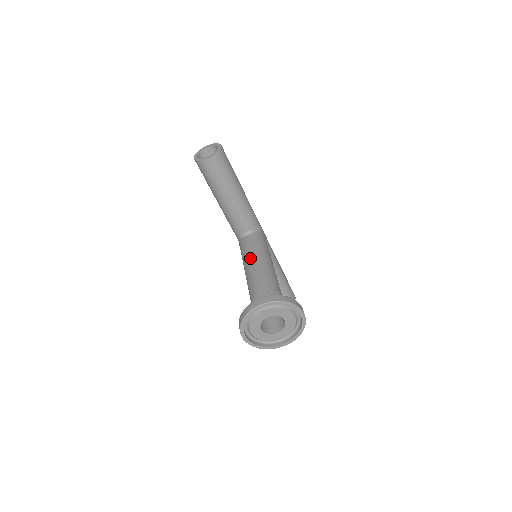
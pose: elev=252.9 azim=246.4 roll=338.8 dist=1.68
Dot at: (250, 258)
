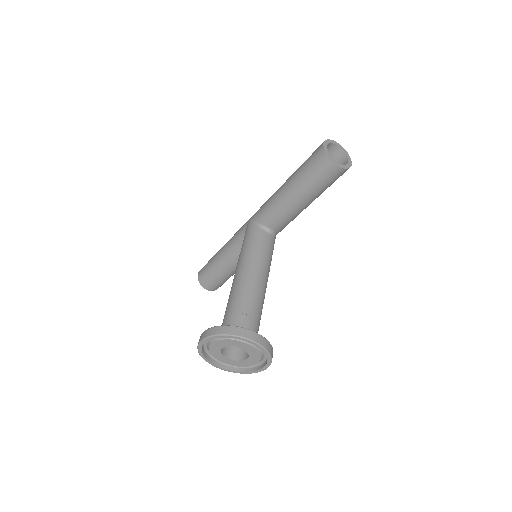
Dot at: (258, 262)
